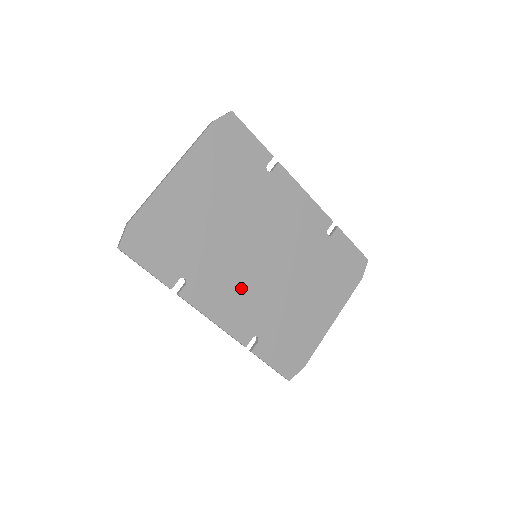
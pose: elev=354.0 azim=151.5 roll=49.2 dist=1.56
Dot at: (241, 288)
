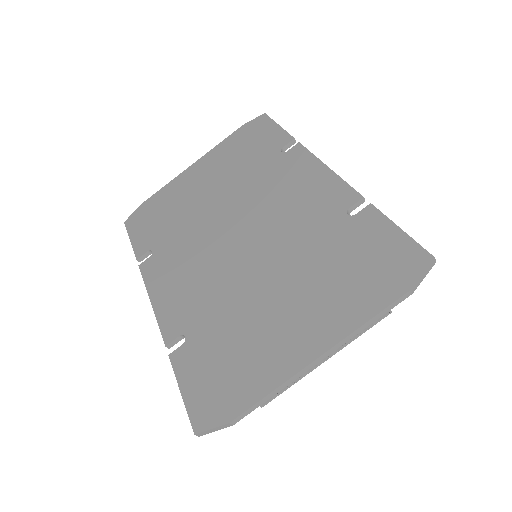
Dot at: (197, 270)
